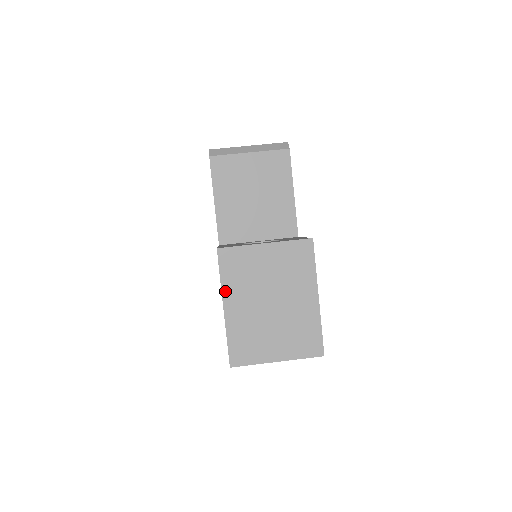
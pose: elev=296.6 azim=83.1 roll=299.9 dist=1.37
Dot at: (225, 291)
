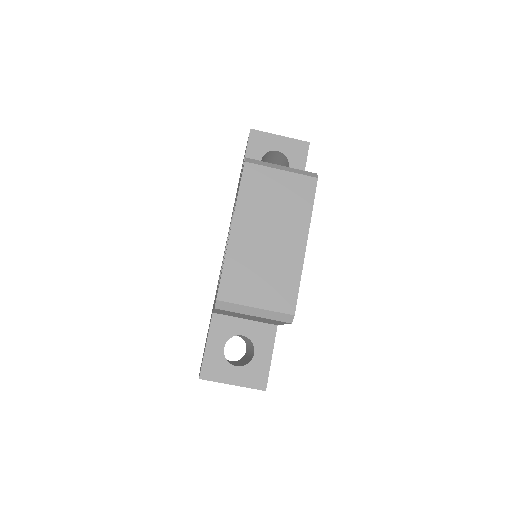
Dot at: occluded
